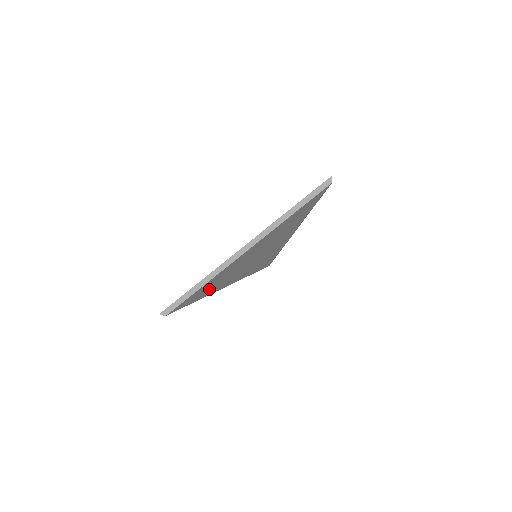
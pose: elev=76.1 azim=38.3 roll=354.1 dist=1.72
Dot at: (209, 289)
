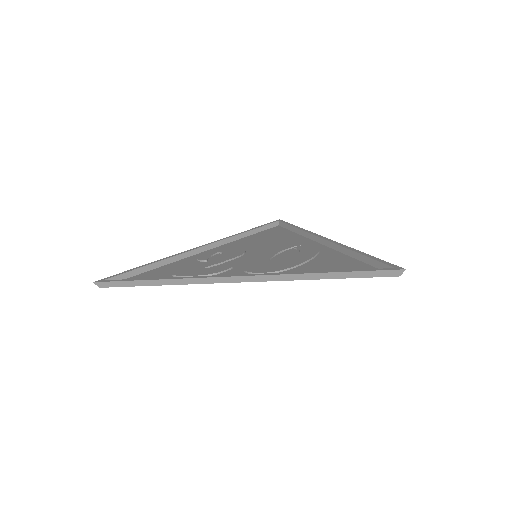
Dot at: (175, 269)
